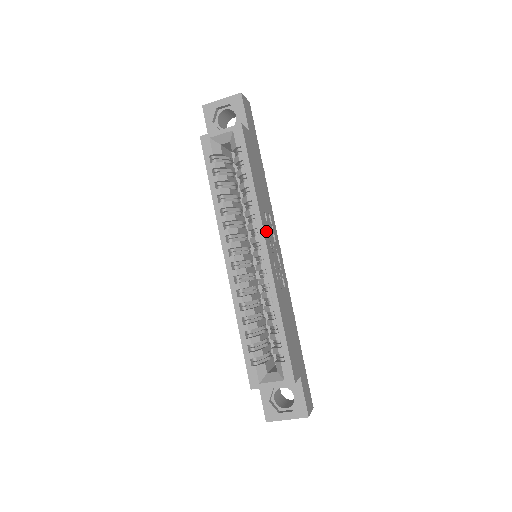
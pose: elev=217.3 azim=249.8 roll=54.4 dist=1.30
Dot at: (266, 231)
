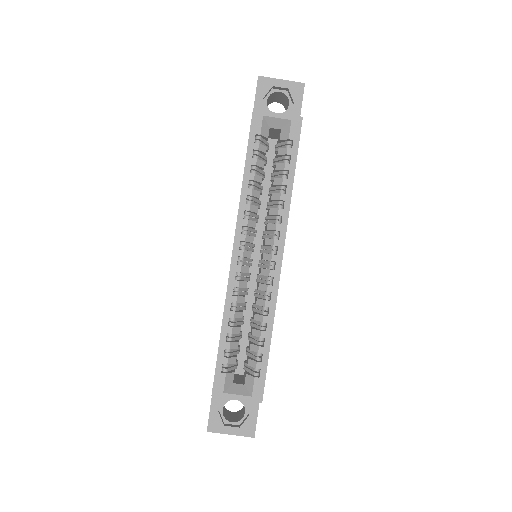
Dot at: occluded
